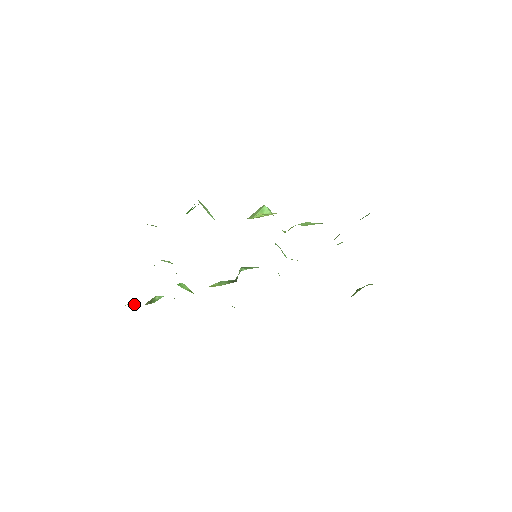
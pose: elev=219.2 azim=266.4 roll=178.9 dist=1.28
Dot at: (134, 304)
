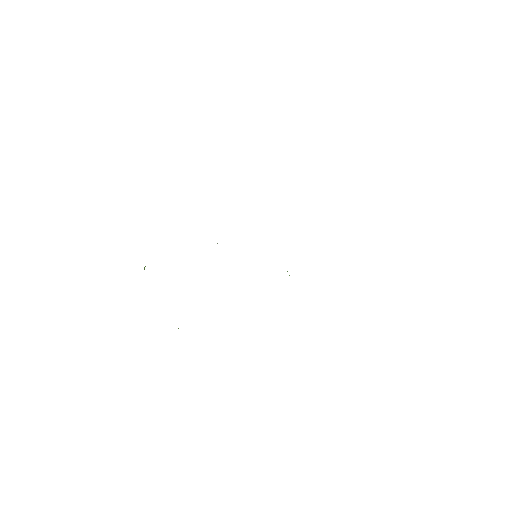
Dot at: occluded
